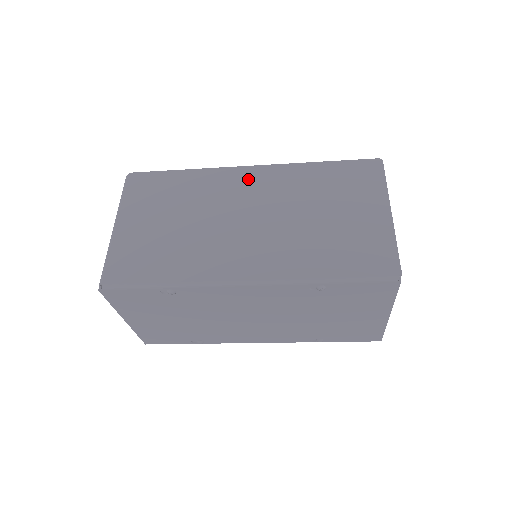
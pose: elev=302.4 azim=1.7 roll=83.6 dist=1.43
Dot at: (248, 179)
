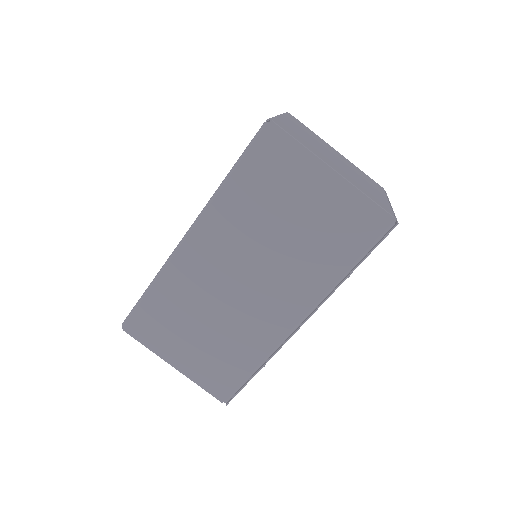
Dot at: (200, 250)
